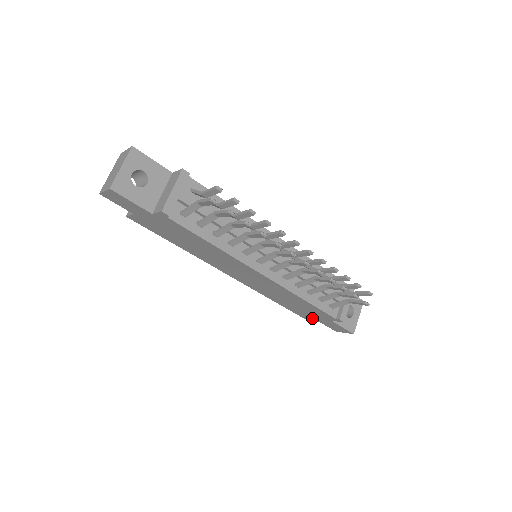
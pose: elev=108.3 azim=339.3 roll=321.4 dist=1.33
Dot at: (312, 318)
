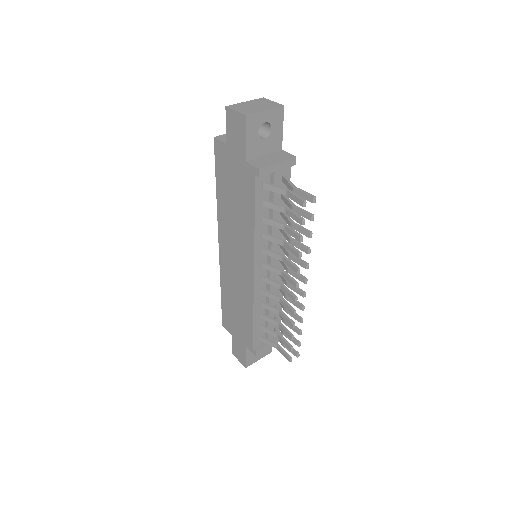
Dot at: (231, 330)
